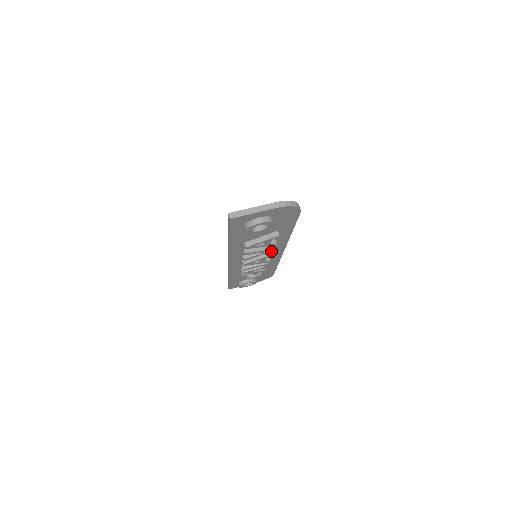
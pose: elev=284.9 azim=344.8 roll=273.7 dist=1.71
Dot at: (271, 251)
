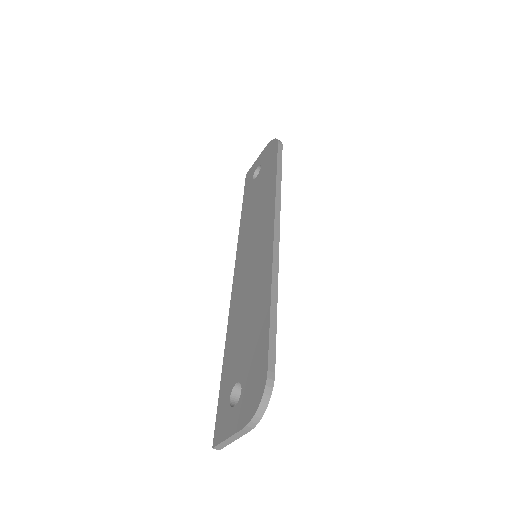
Dot at: occluded
